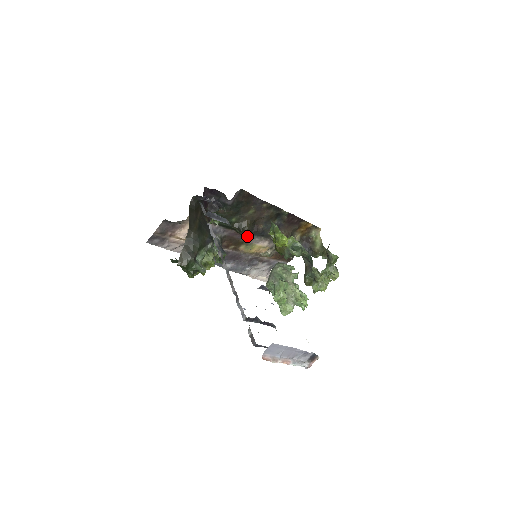
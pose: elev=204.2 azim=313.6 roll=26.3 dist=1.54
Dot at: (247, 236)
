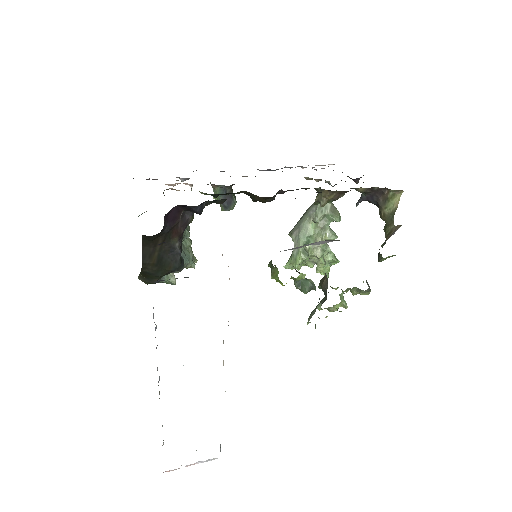
Dot at: occluded
